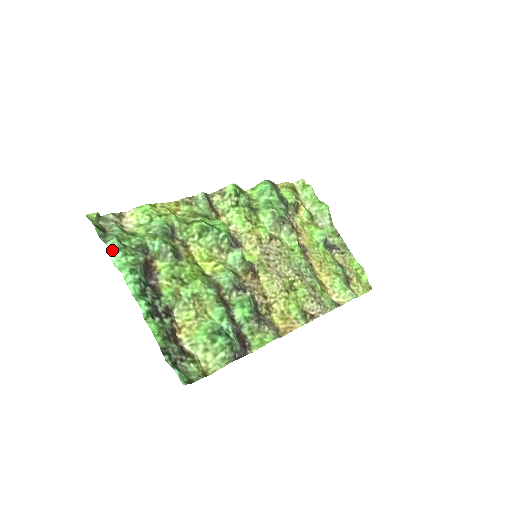
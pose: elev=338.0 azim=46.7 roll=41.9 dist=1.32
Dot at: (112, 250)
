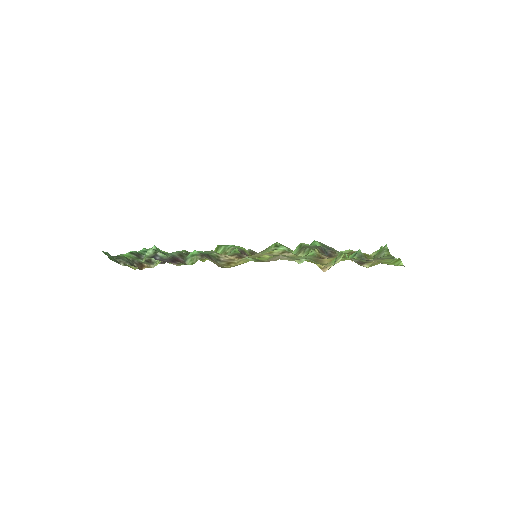
Dot at: occluded
